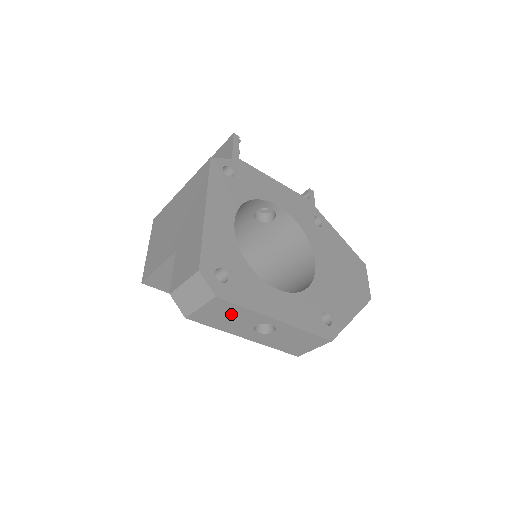
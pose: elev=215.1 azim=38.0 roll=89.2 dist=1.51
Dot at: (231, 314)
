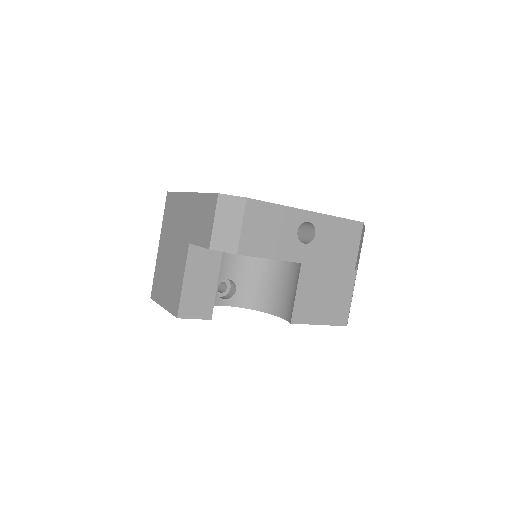
Dot at: (270, 223)
